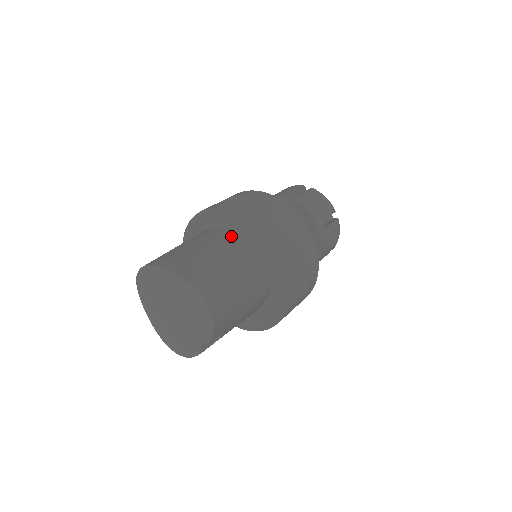
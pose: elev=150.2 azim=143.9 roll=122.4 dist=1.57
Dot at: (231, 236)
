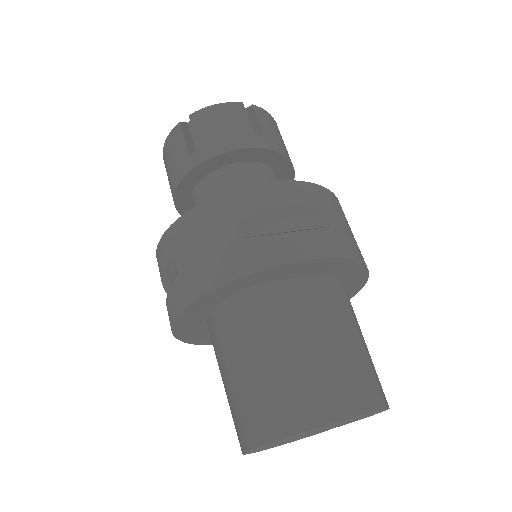
Dot at: (315, 286)
